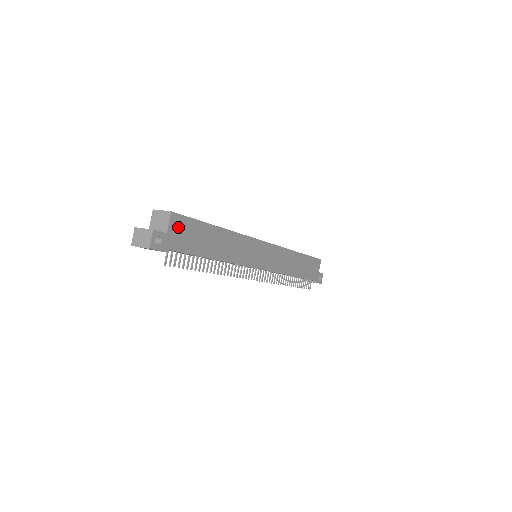
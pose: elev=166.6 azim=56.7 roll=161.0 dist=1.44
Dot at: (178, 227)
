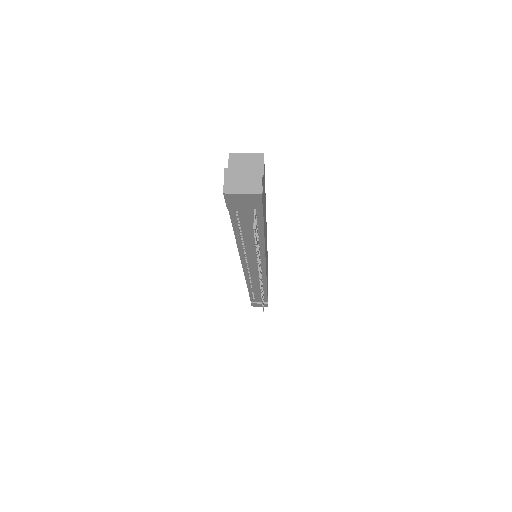
Dot at: occluded
